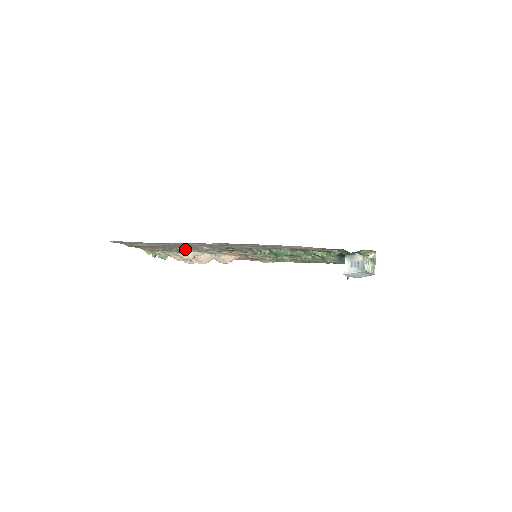
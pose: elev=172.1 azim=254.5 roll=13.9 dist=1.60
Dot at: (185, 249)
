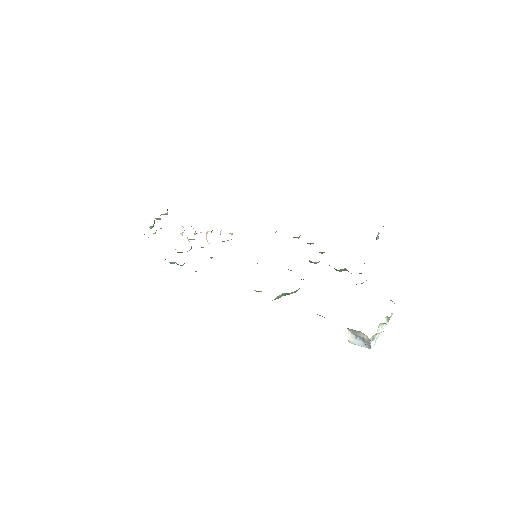
Dot at: occluded
